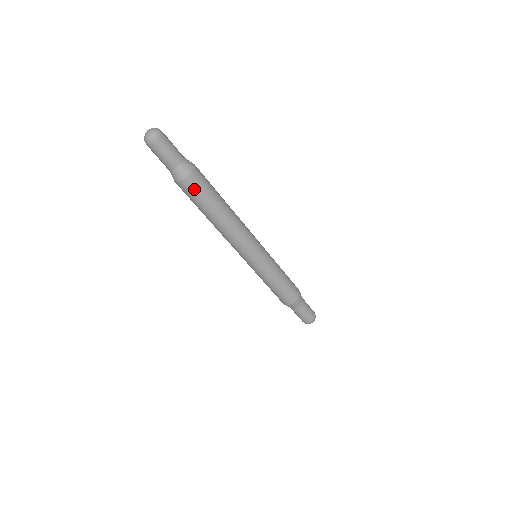
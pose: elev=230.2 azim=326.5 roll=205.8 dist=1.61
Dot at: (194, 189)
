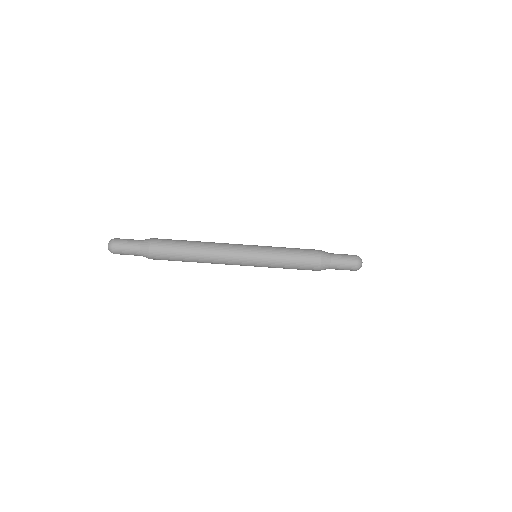
Dot at: (161, 255)
